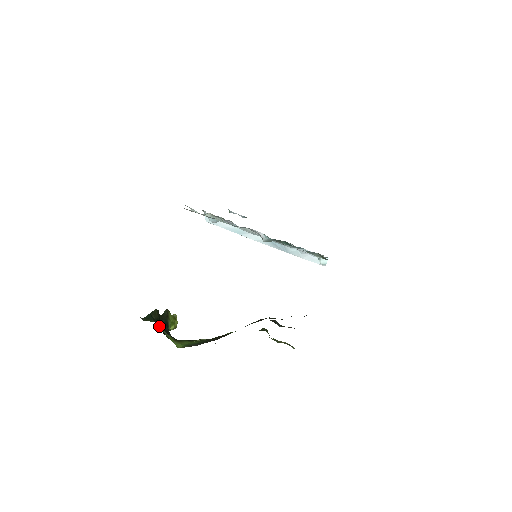
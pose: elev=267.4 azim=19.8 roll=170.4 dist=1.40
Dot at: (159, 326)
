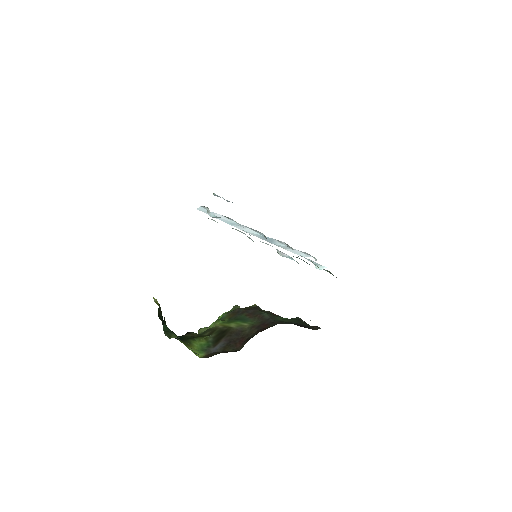
Dot at: occluded
